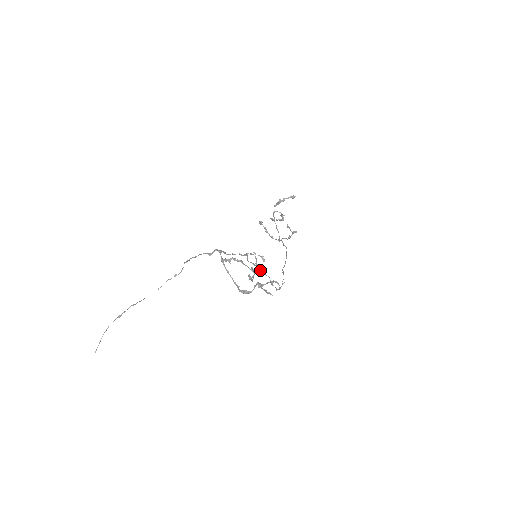
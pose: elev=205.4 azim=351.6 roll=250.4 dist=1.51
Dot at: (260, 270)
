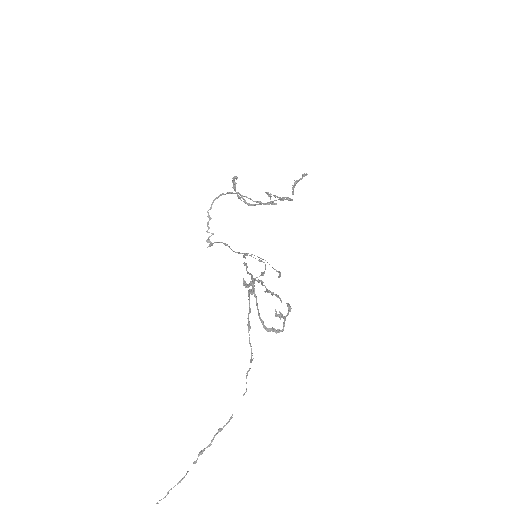
Dot at: occluded
